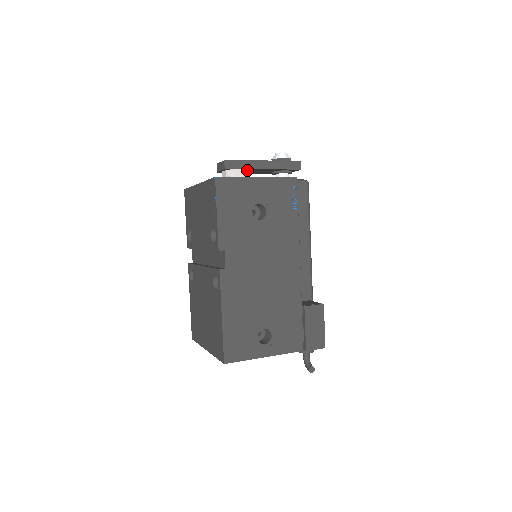
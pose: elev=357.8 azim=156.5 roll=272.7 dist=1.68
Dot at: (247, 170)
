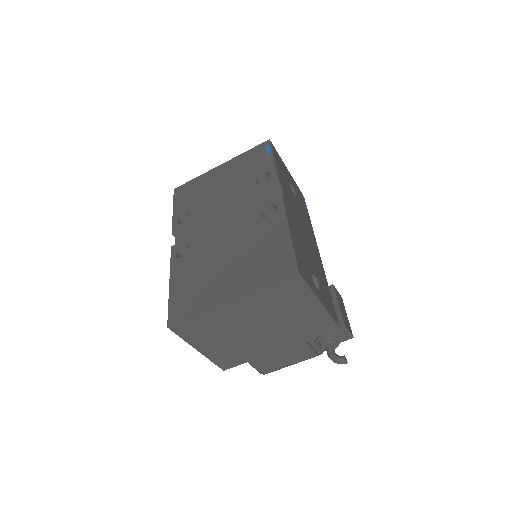
Dot at: occluded
